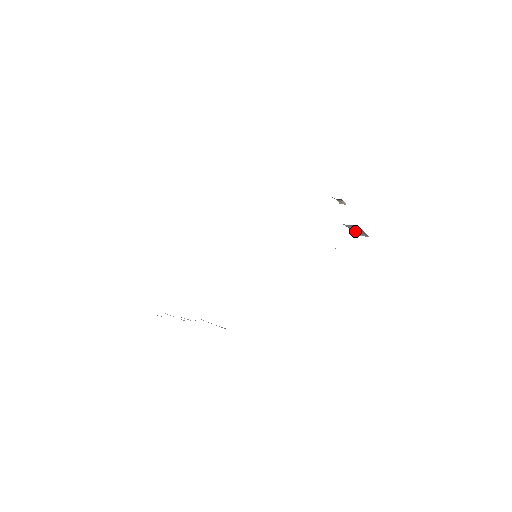
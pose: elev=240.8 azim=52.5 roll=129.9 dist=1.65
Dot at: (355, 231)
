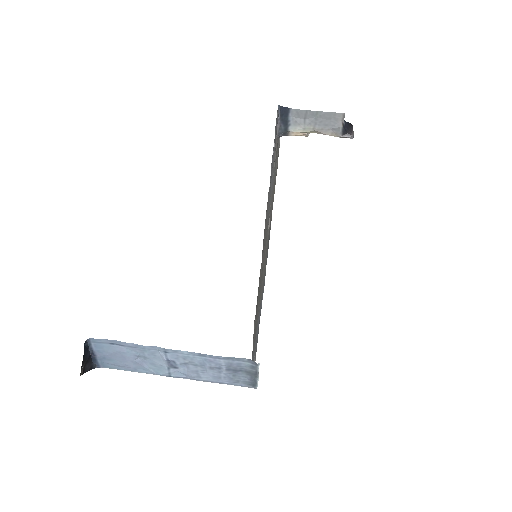
Dot at: (323, 127)
